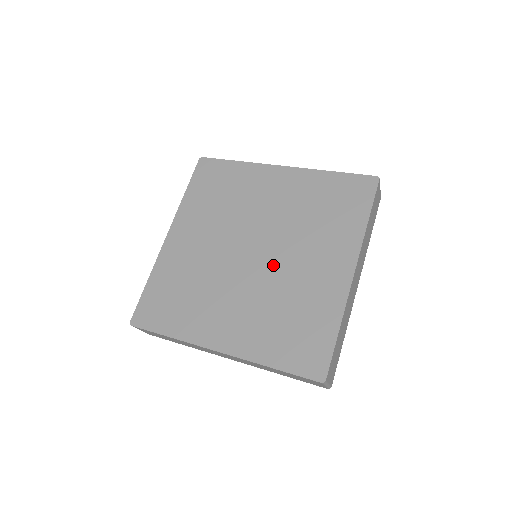
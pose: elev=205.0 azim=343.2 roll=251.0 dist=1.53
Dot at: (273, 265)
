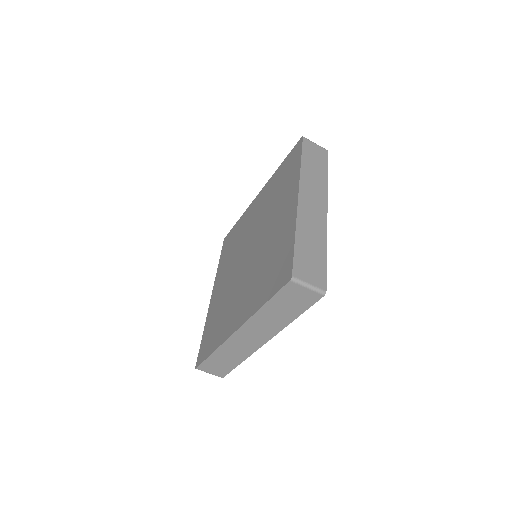
Dot at: (258, 247)
